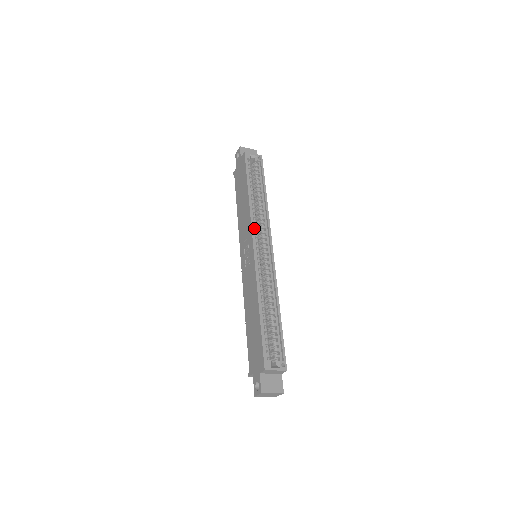
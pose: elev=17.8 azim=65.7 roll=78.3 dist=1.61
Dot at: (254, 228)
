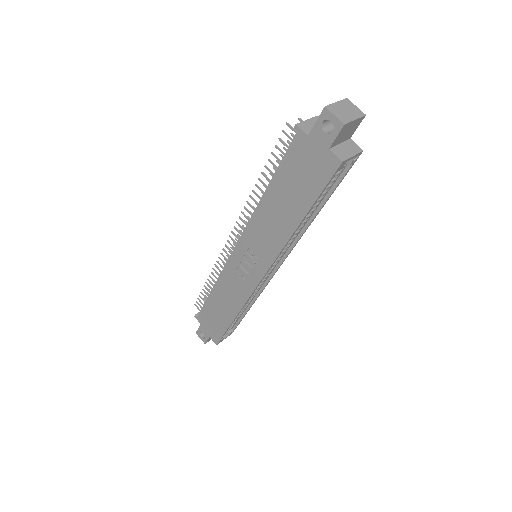
Dot at: occluded
